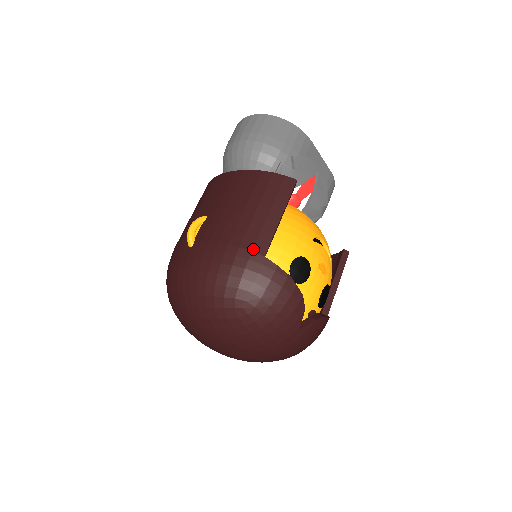
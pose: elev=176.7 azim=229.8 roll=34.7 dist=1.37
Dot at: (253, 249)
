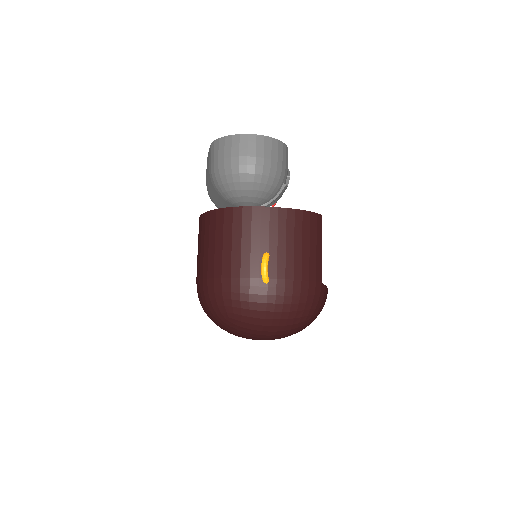
Dot at: (316, 280)
